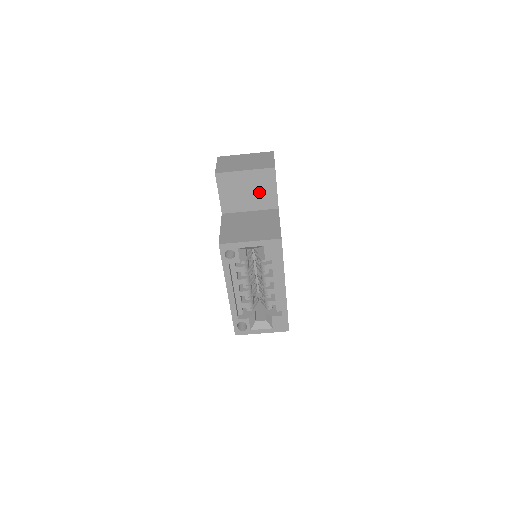
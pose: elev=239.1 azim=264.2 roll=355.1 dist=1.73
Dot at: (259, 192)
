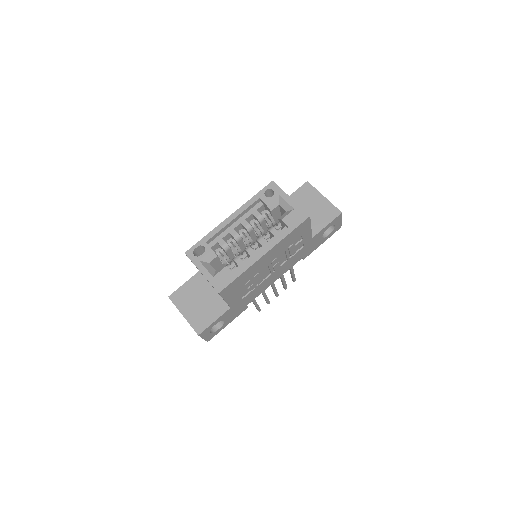
Dot at: (315, 216)
